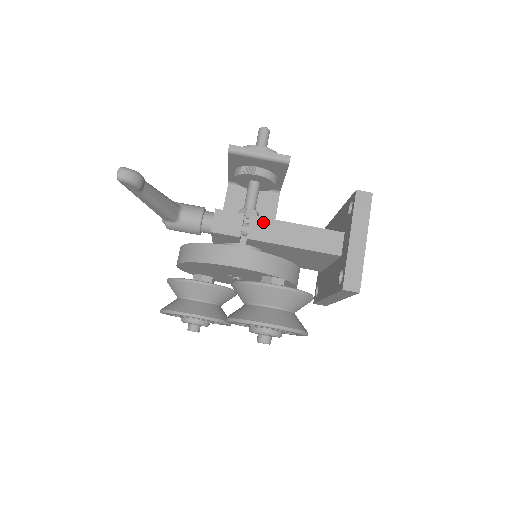
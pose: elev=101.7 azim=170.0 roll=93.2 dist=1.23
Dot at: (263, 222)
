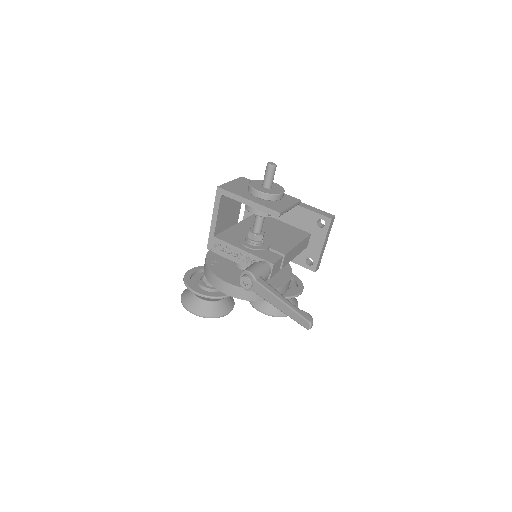
Dot at: (288, 255)
